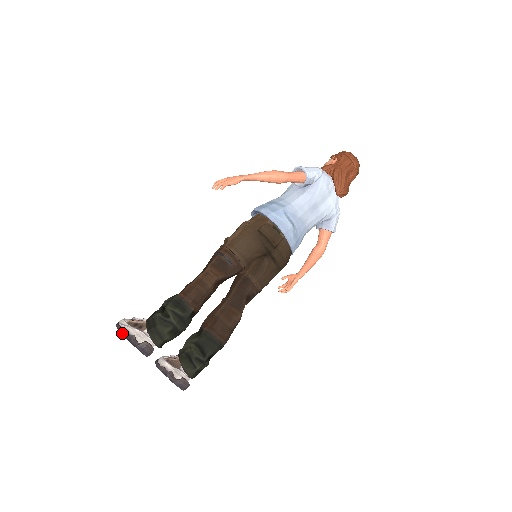
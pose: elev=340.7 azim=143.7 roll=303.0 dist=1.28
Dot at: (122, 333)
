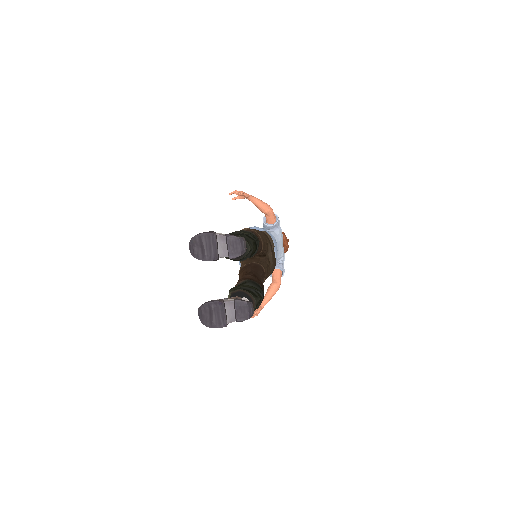
Dot at: (209, 237)
